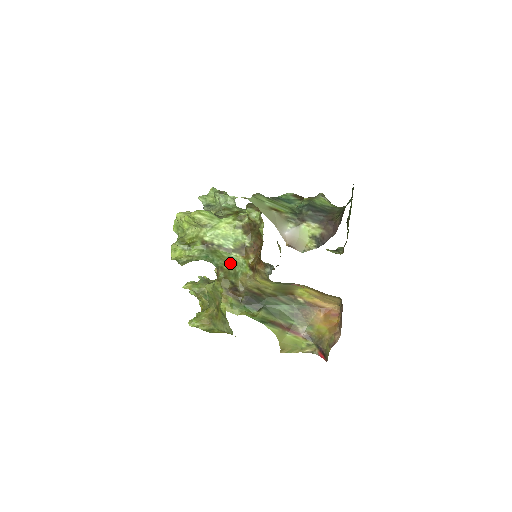
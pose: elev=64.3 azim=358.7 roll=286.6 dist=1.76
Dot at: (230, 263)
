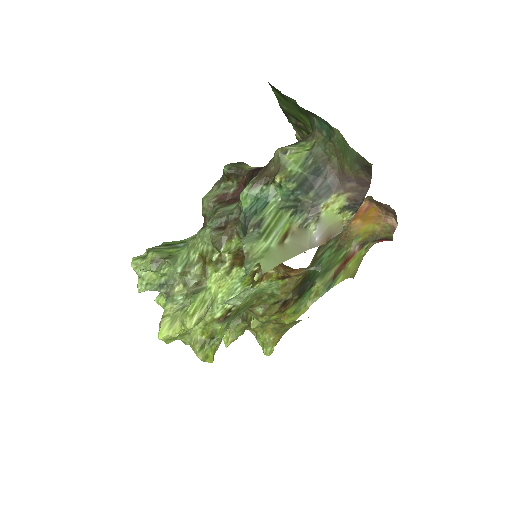
Dot at: (257, 296)
